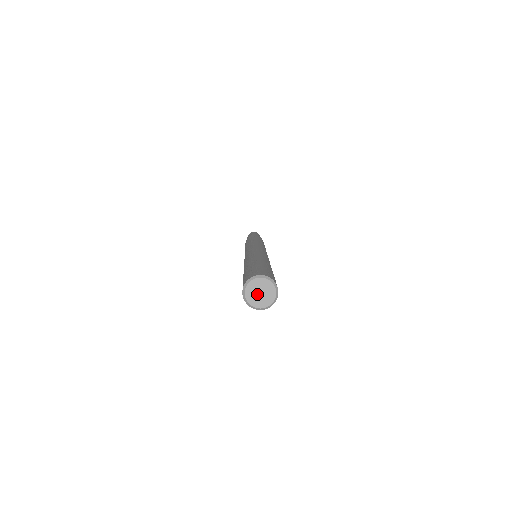
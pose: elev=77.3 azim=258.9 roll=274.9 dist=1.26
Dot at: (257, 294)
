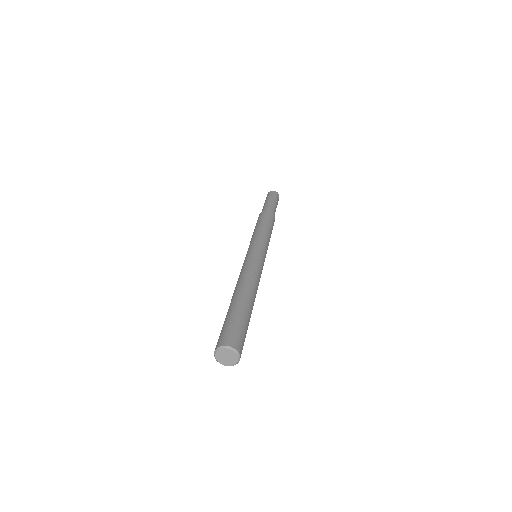
Dot at: (226, 359)
